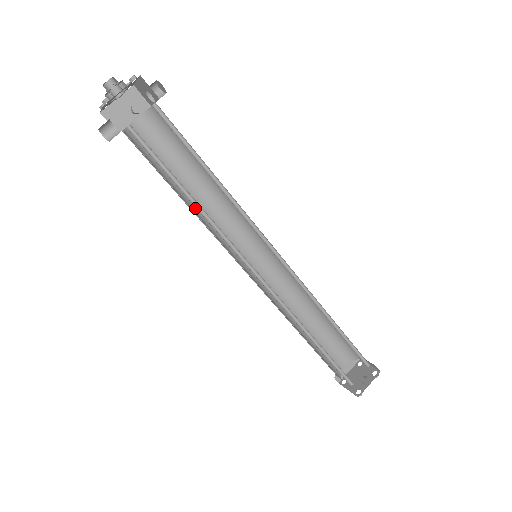
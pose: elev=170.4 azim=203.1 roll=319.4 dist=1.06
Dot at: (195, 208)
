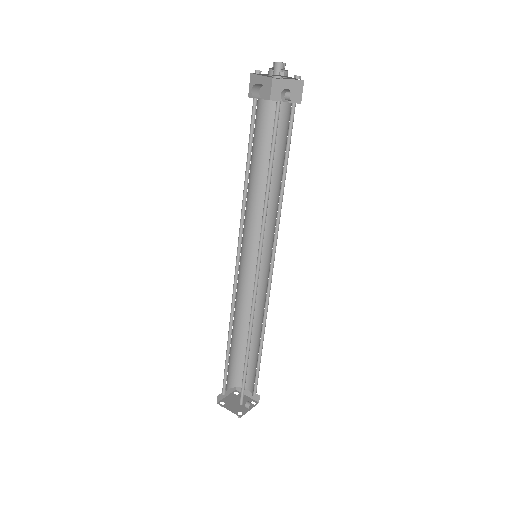
Dot at: occluded
